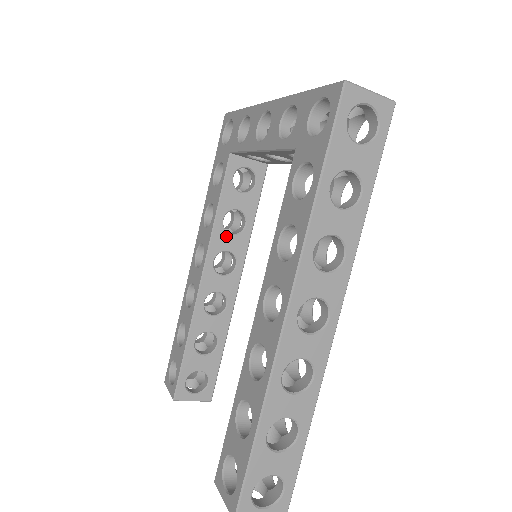
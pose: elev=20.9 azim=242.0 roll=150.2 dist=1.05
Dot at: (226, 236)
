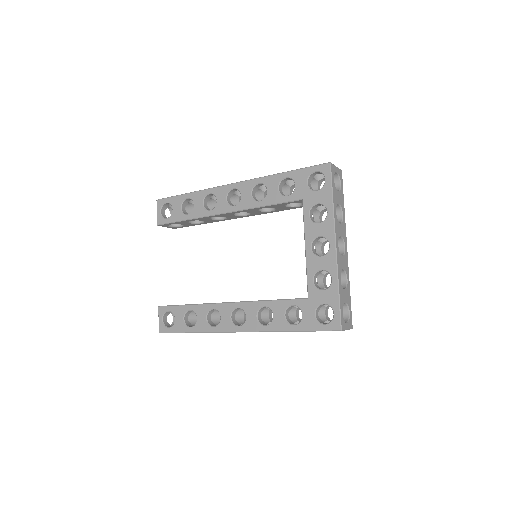
Dot at: (256, 211)
